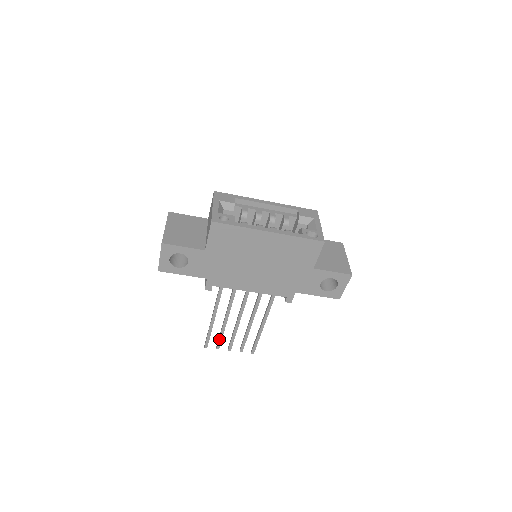
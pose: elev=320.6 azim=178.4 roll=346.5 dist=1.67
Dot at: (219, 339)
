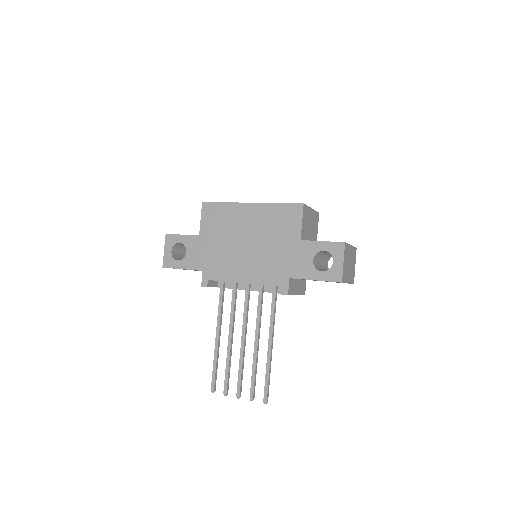
Dot at: (225, 375)
